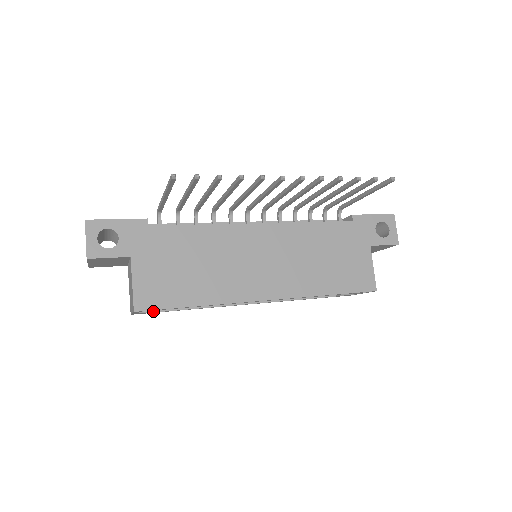
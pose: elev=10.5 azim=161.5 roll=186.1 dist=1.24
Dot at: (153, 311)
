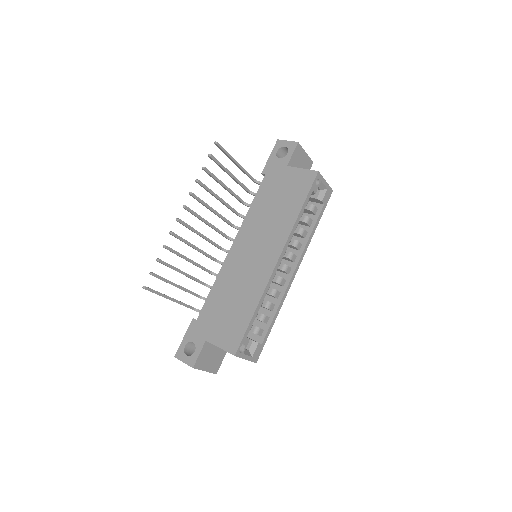
Dot at: (256, 346)
